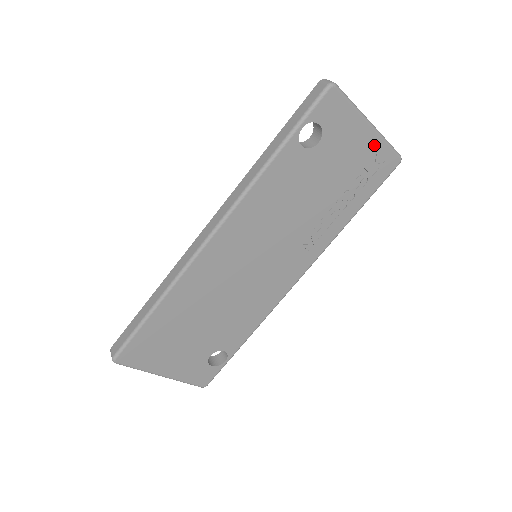
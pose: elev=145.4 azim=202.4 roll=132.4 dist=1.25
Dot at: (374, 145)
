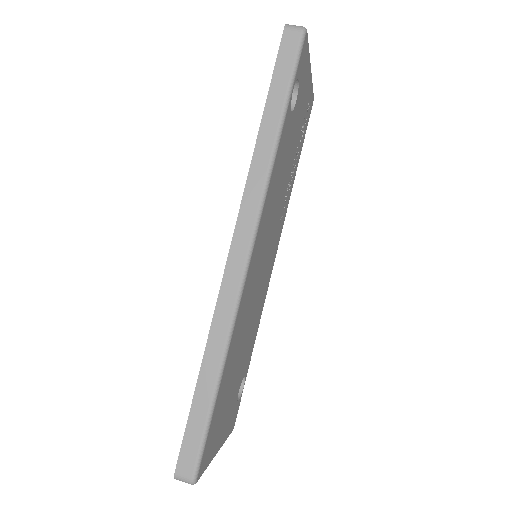
Dot at: (309, 90)
